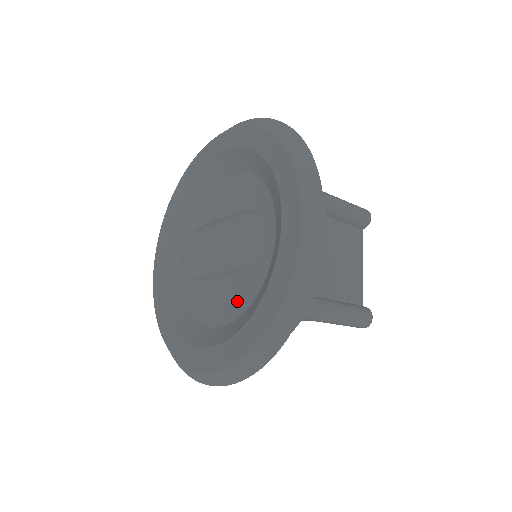
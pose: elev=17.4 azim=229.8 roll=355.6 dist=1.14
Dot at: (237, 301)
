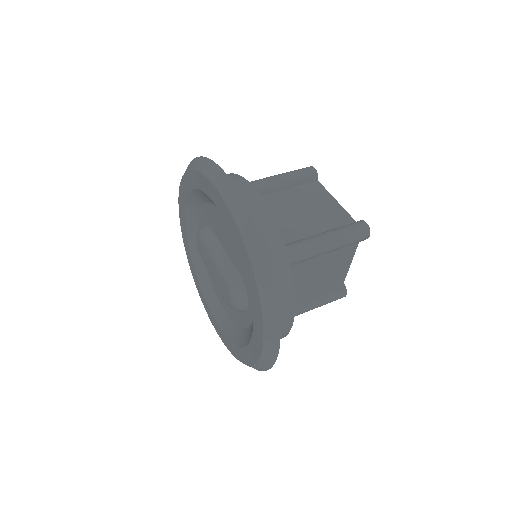
Dot at: (232, 312)
